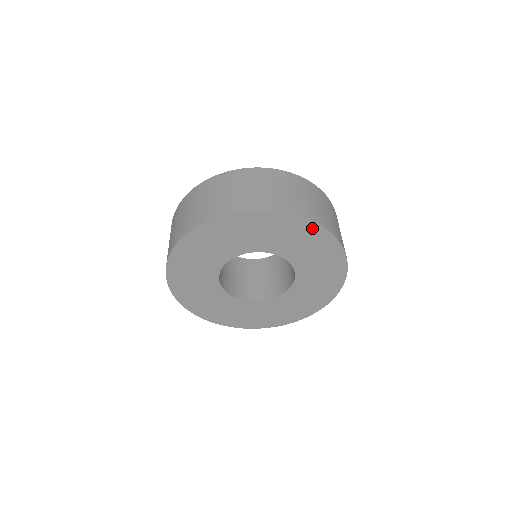
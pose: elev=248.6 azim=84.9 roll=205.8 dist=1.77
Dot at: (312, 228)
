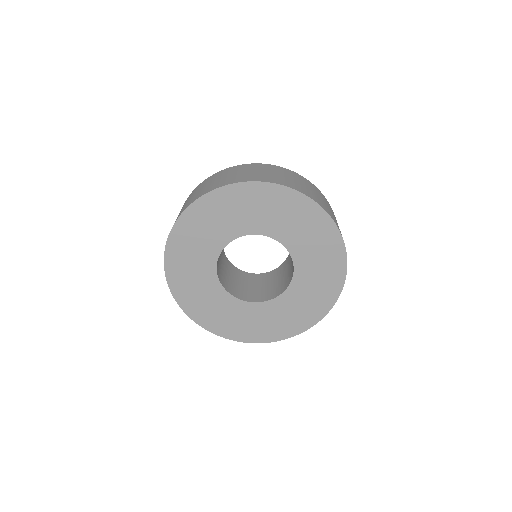
Dot at: (265, 190)
